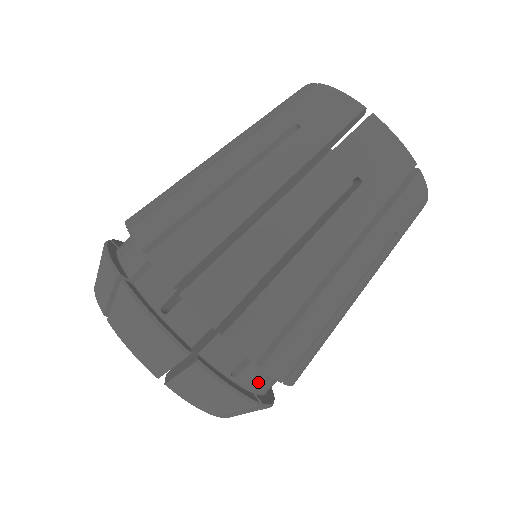
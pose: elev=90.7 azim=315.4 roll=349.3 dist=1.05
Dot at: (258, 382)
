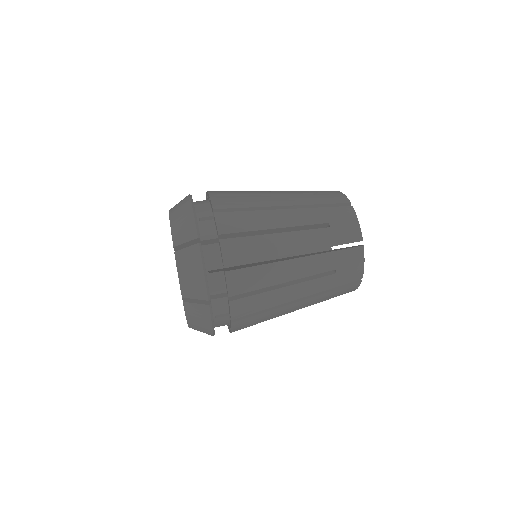
Dot at: (208, 237)
